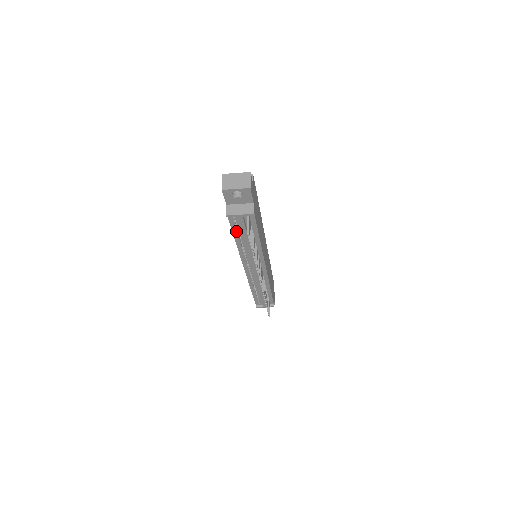
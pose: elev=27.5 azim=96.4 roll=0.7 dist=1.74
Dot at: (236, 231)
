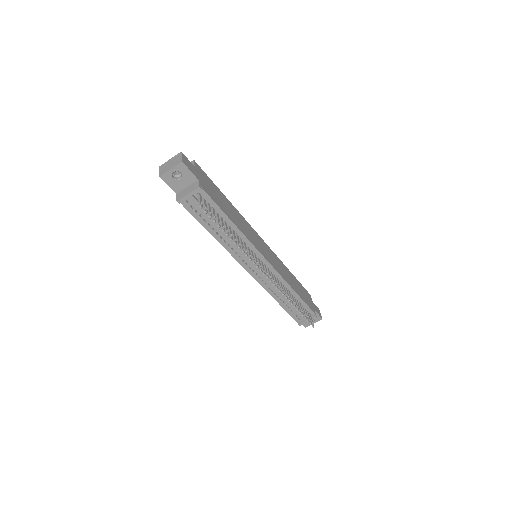
Dot at: (203, 221)
